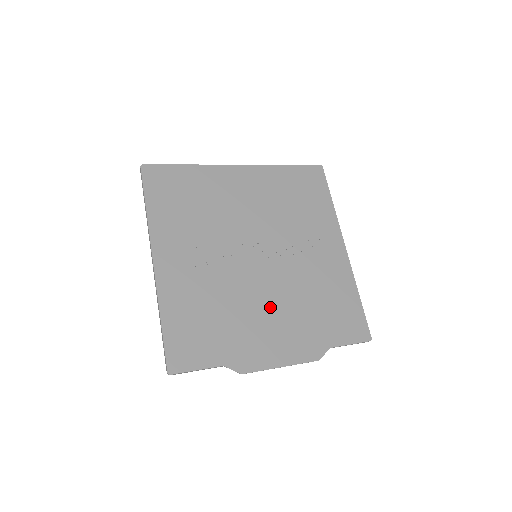
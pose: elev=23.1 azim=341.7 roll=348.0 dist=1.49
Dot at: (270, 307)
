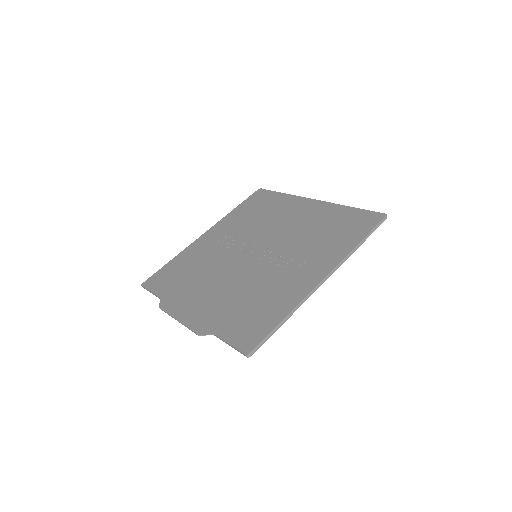
Dot at: (219, 285)
